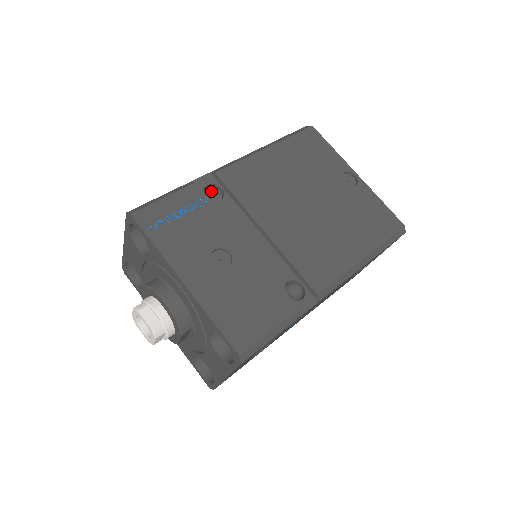
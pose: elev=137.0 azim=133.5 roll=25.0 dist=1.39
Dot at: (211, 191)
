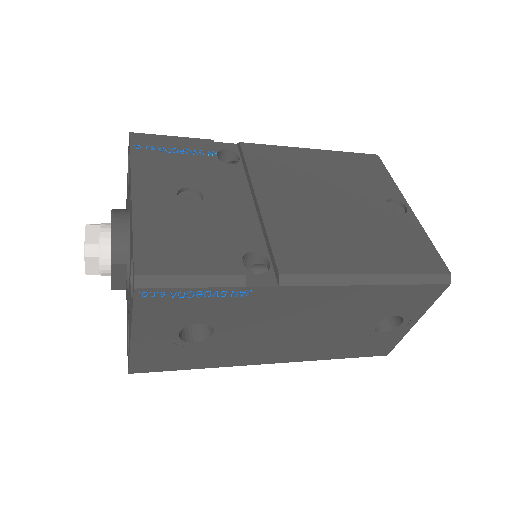
Dot at: occluded
